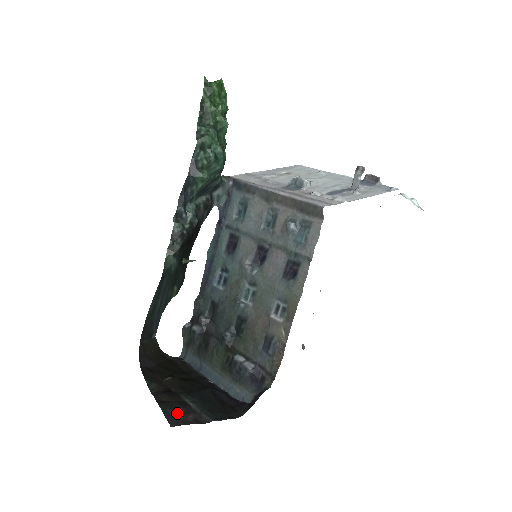
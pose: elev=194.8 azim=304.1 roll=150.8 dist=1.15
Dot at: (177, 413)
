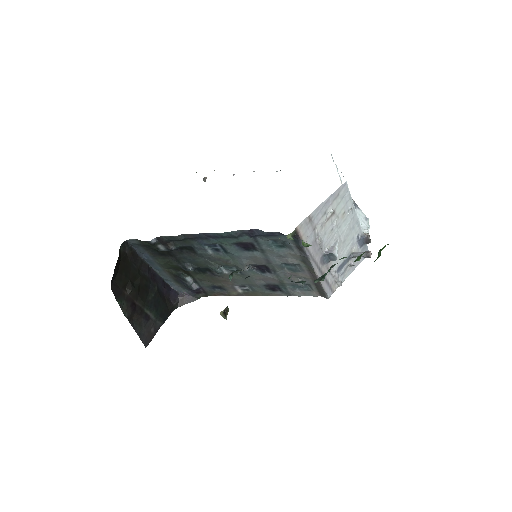
Dot at: (146, 331)
